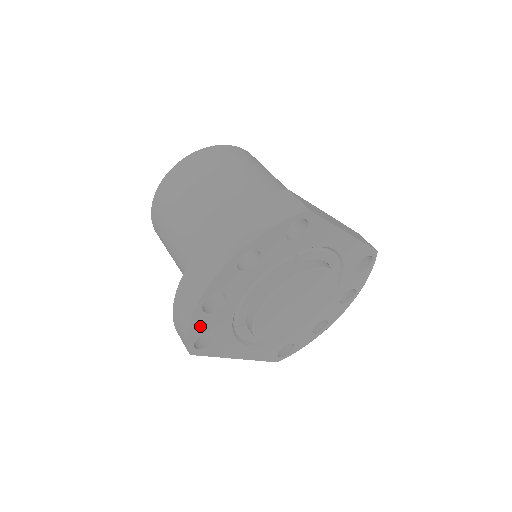
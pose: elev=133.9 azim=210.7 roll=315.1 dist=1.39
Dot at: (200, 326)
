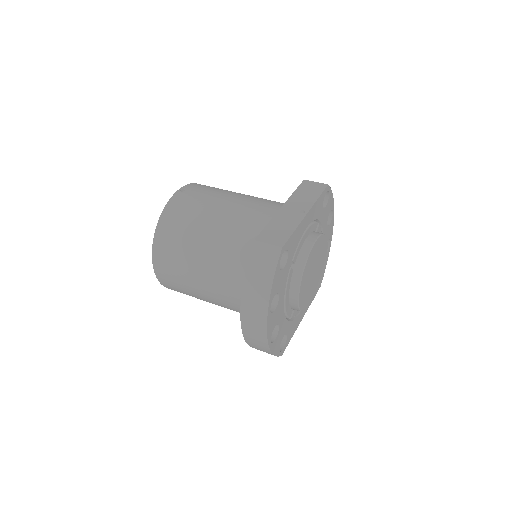
Dot at: (277, 346)
